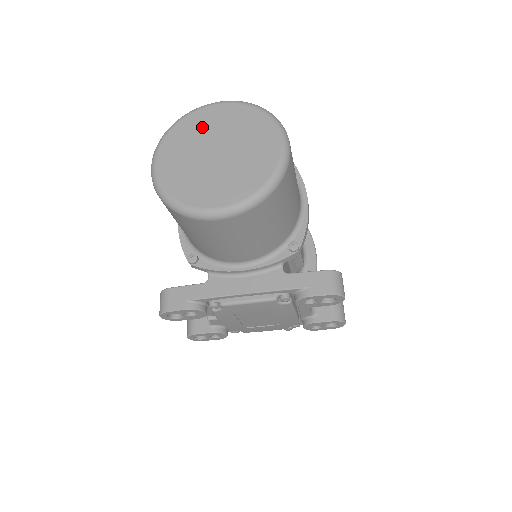
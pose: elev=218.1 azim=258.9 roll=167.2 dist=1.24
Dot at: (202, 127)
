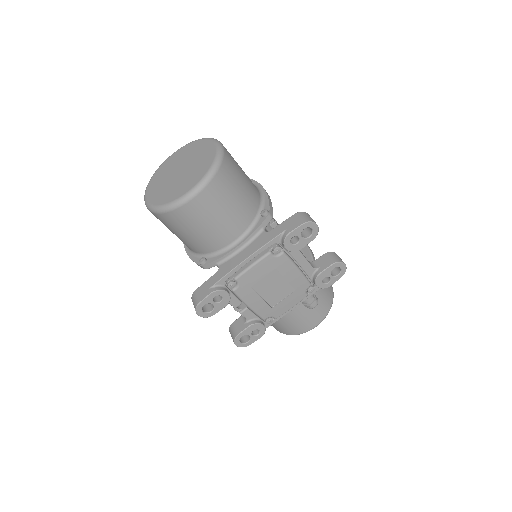
Dot at: (167, 168)
